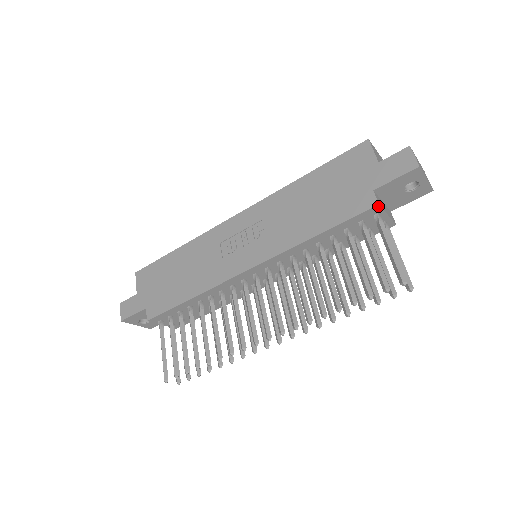
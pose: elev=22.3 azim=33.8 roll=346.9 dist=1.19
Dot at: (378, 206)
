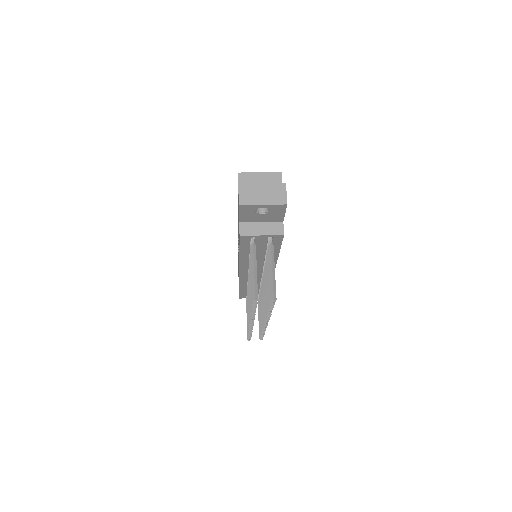
Dot at: (242, 236)
